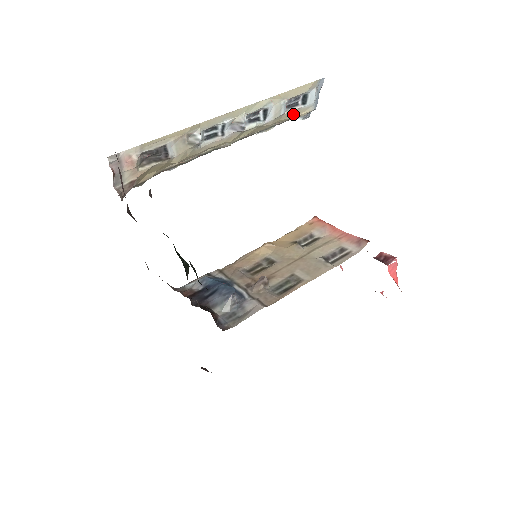
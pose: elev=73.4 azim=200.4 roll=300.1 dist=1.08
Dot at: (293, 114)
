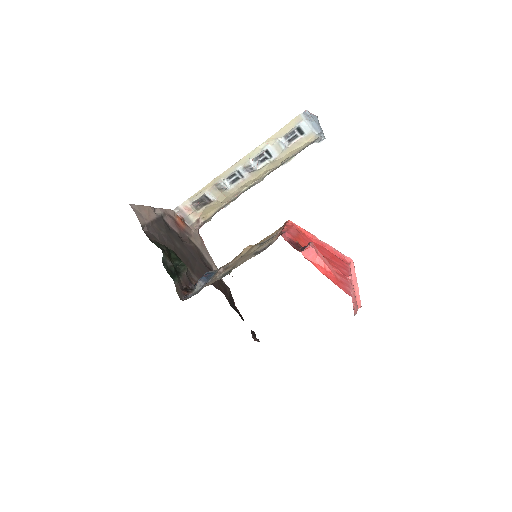
Dot at: (300, 144)
